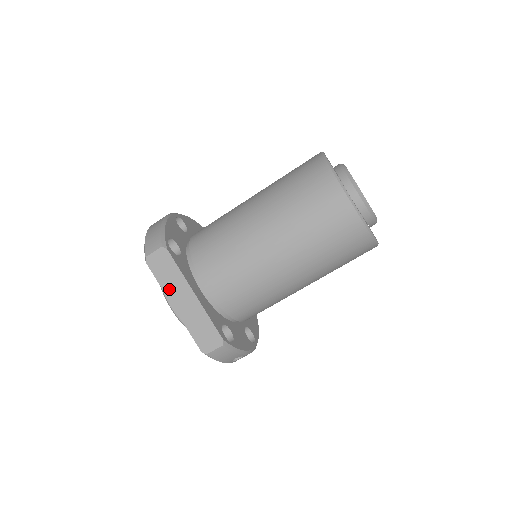
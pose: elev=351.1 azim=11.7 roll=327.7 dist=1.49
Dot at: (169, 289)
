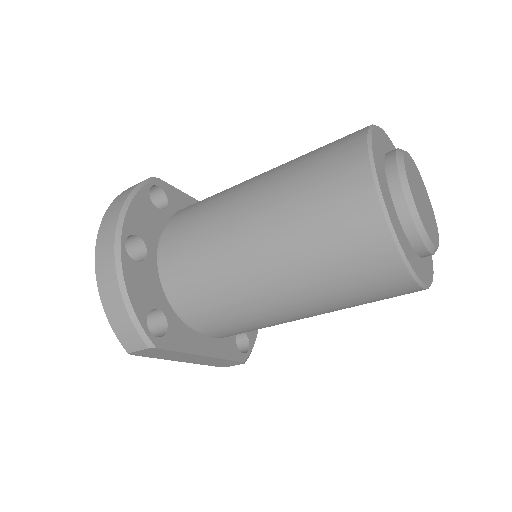
Dot at: (170, 358)
